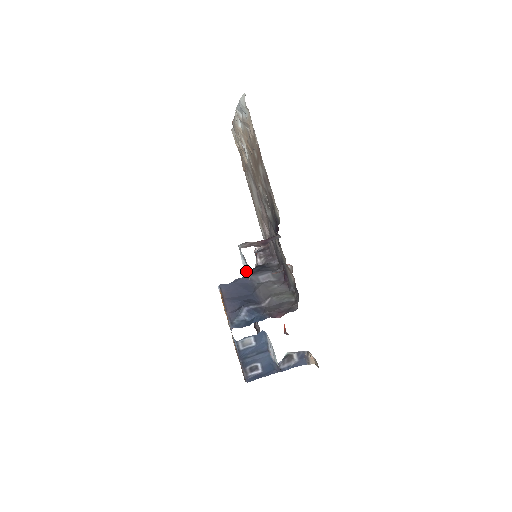
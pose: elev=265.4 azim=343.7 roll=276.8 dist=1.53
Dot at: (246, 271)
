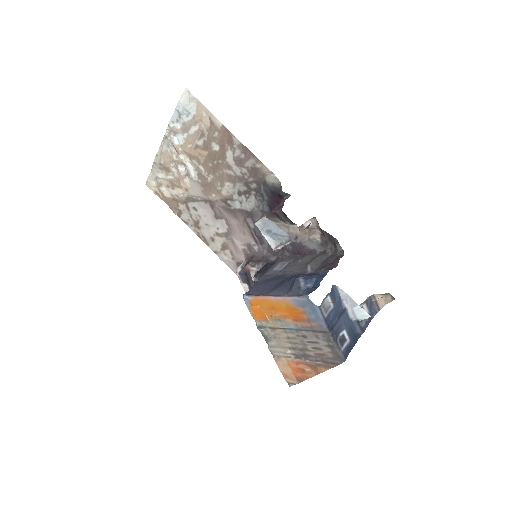
Dot at: (275, 246)
